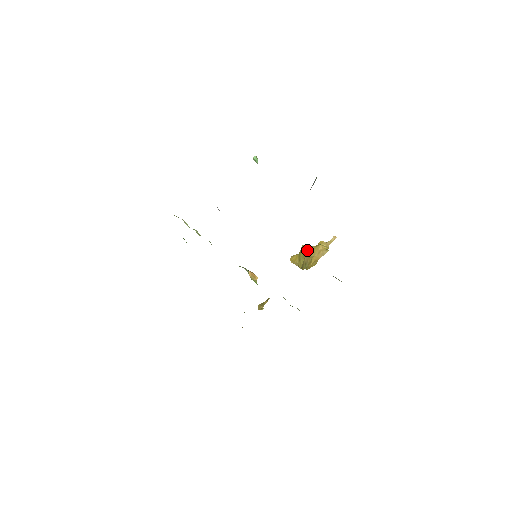
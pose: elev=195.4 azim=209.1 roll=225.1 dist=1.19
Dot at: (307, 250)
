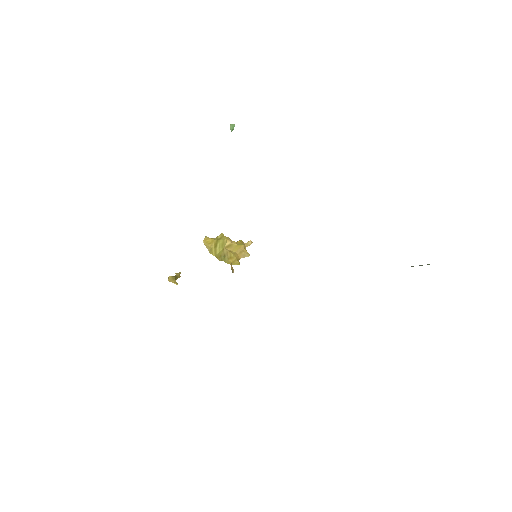
Dot at: (229, 242)
